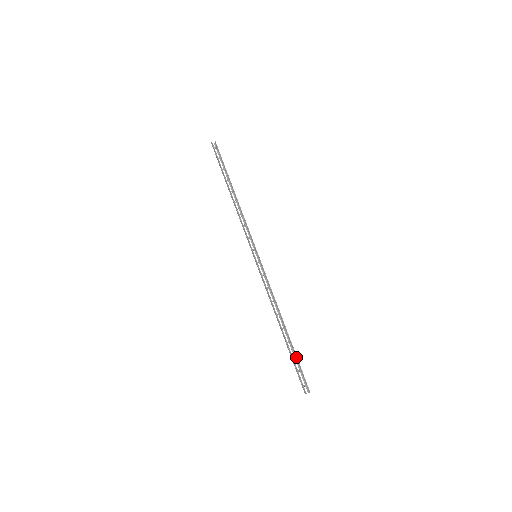
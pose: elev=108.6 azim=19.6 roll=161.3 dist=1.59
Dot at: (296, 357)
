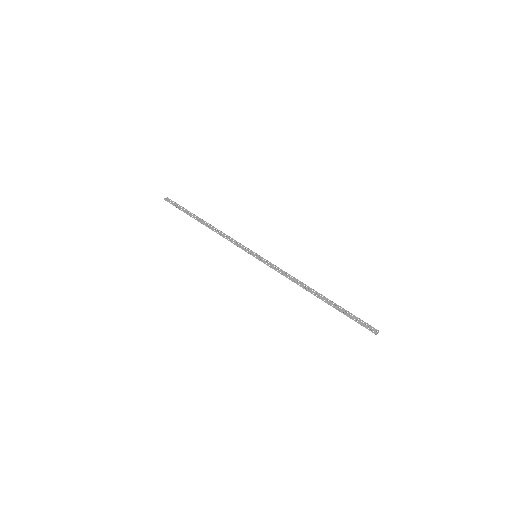
Dot at: (346, 312)
